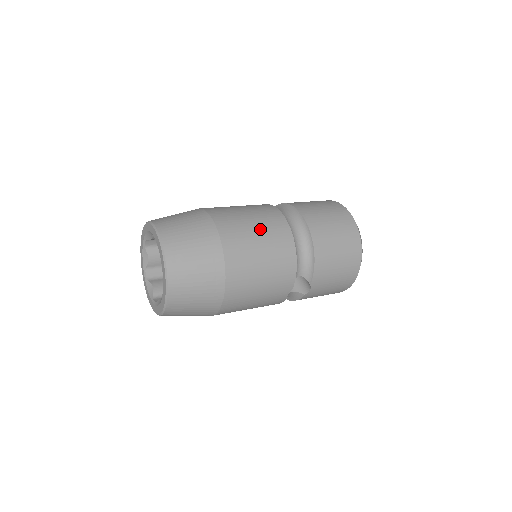
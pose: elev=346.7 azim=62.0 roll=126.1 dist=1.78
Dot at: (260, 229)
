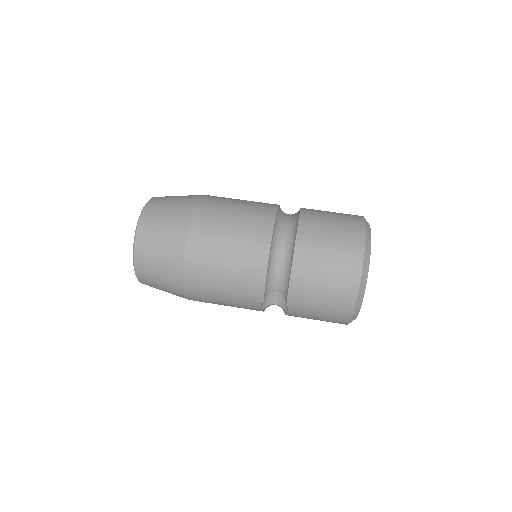
Dot at: (236, 231)
